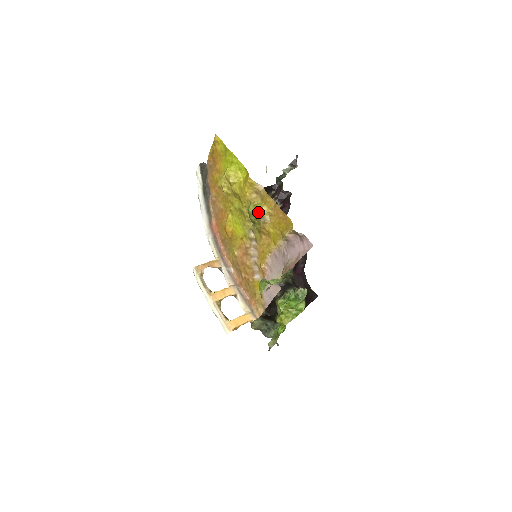
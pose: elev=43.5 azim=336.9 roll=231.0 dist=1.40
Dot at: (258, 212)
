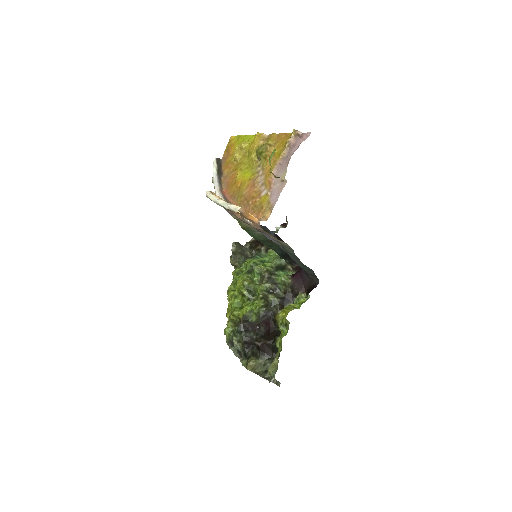
Dot at: (265, 142)
